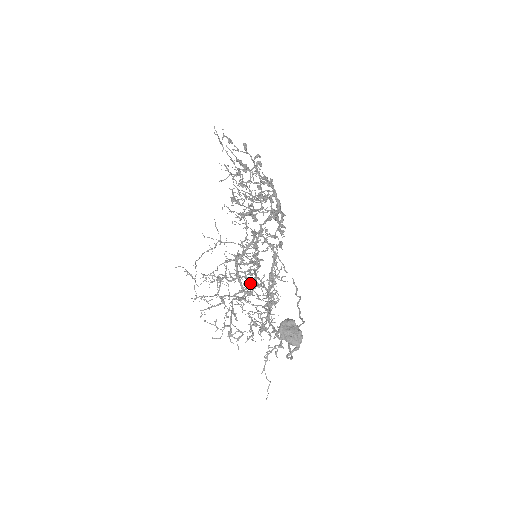
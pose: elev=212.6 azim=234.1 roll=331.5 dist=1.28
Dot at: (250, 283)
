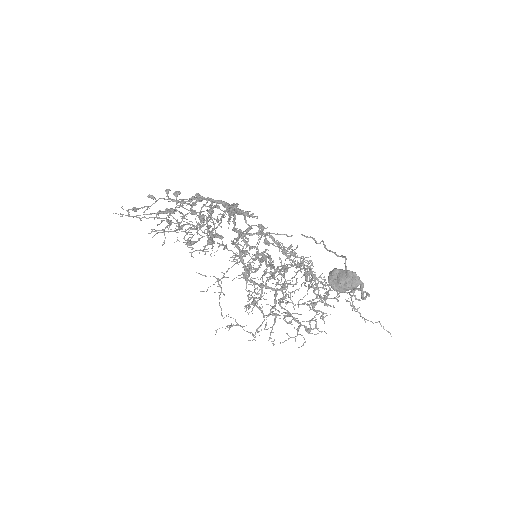
Dot at: (280, 273)
